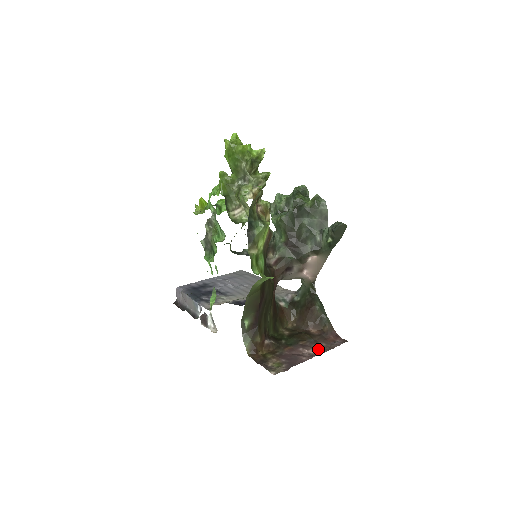
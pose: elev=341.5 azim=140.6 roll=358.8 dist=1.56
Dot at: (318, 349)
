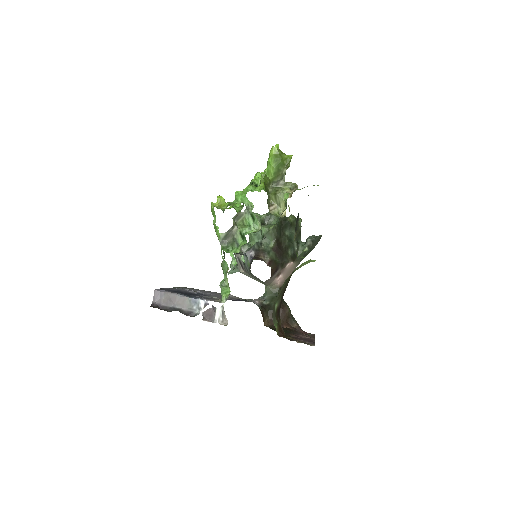
Dot at: (308, 336)
